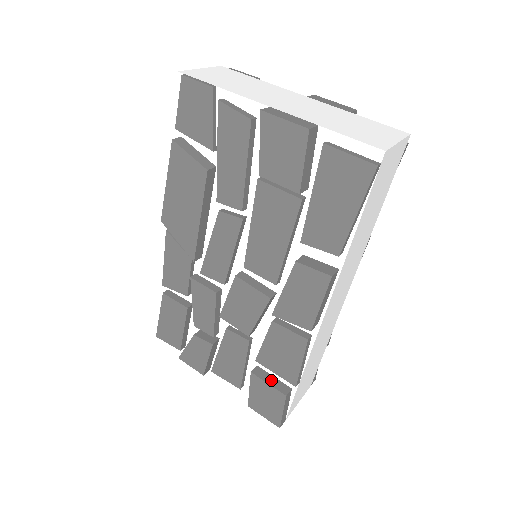
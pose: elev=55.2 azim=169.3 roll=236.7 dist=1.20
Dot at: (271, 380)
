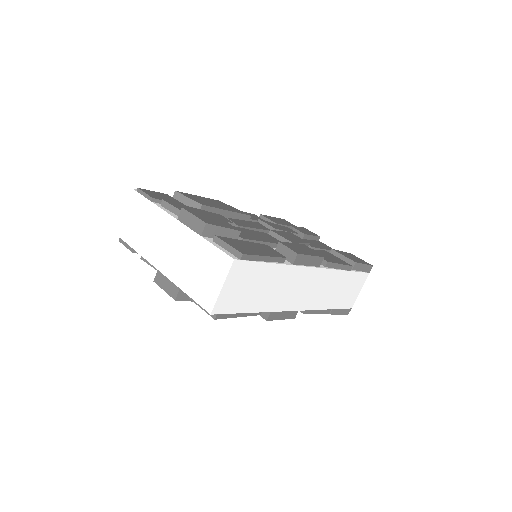
Dot at: occluded
